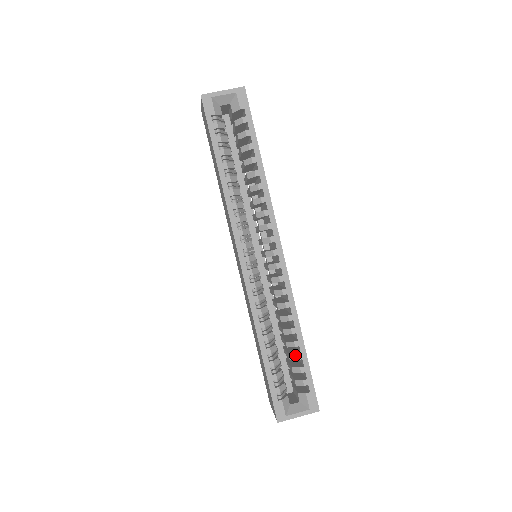
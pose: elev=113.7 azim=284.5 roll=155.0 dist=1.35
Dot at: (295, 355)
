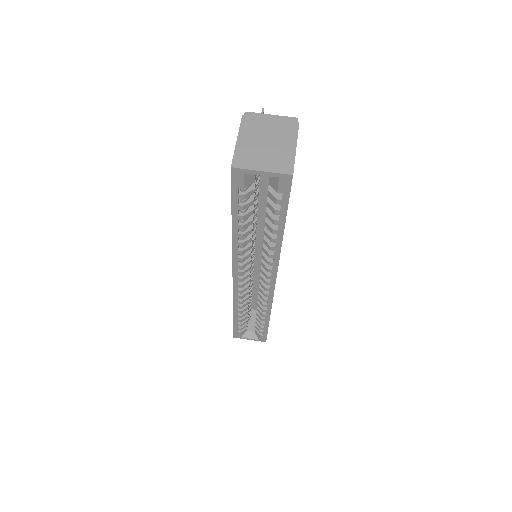
Dot at: (260, 322)
